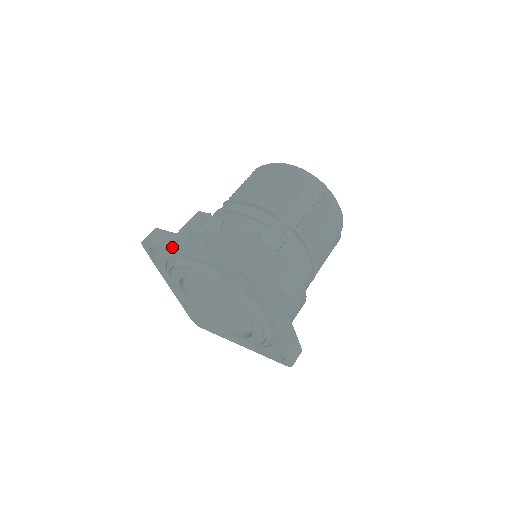
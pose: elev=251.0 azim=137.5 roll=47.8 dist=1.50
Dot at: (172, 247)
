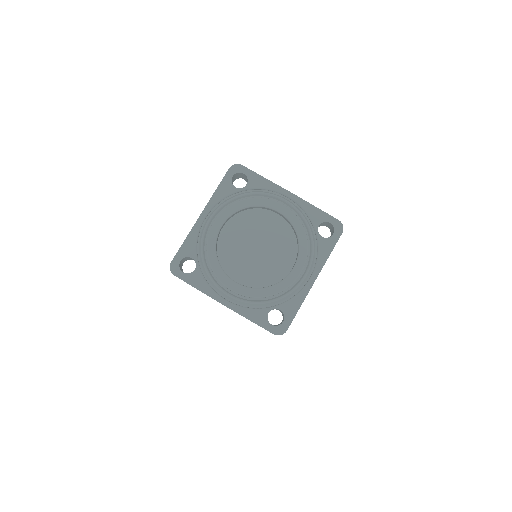
Dot at: (189, 234)
